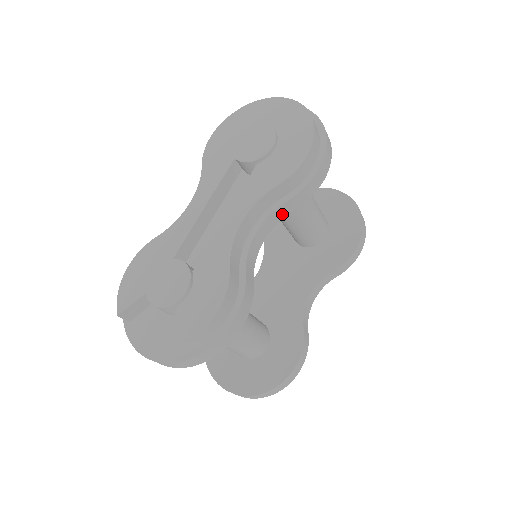
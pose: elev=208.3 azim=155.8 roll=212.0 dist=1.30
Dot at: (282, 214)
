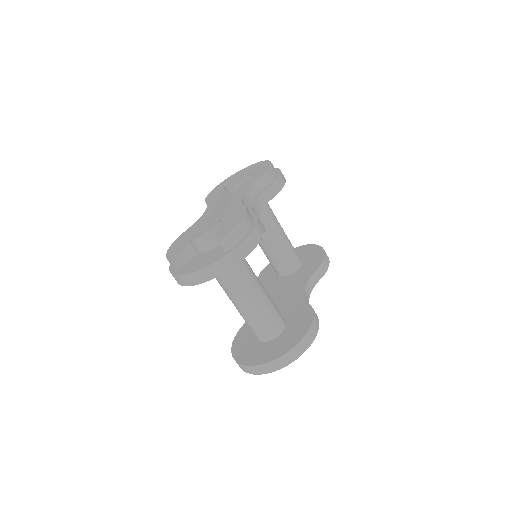
Dot at: (266, 199)
